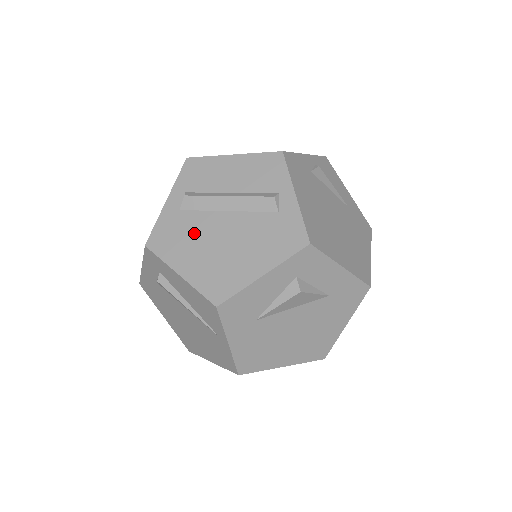
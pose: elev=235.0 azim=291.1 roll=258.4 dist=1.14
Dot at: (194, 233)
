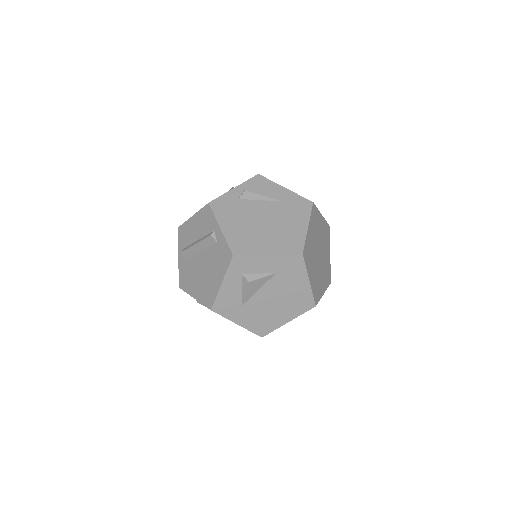
Dot at: (192, 272)
